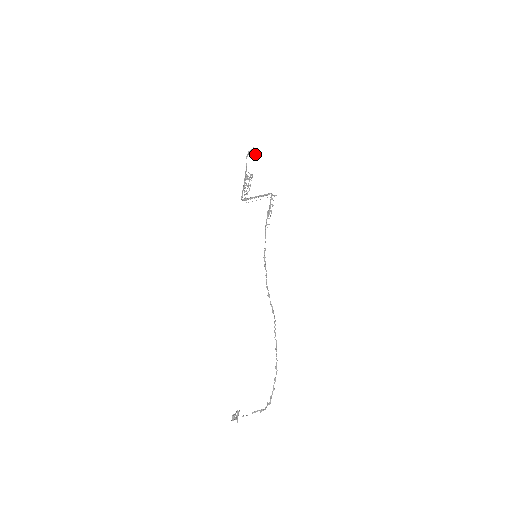
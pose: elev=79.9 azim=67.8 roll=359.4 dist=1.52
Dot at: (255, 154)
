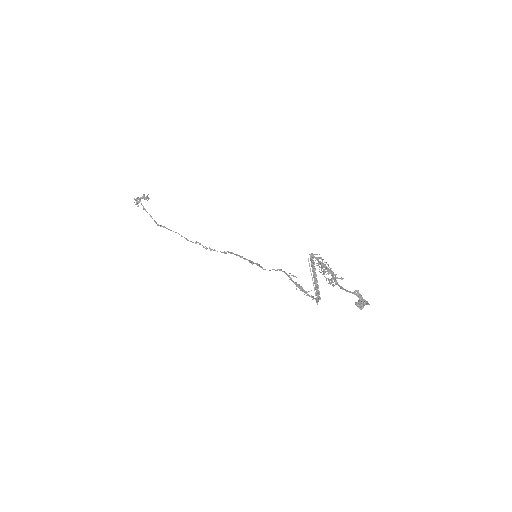
Dot at: (357, 305)
